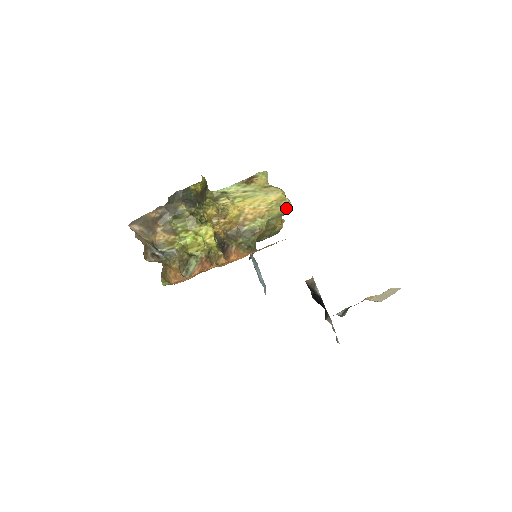
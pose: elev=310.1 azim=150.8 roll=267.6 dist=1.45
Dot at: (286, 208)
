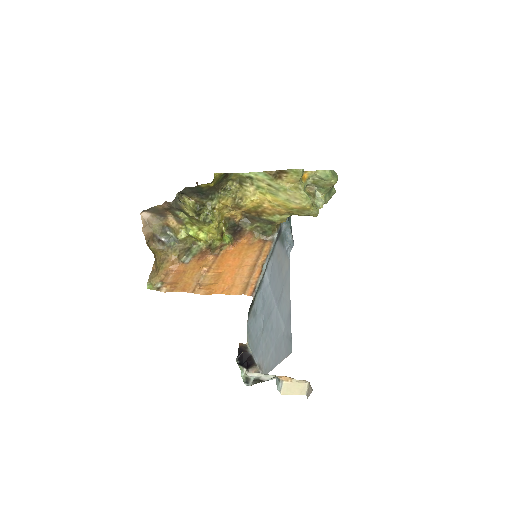
Dot at: (310, 215)
